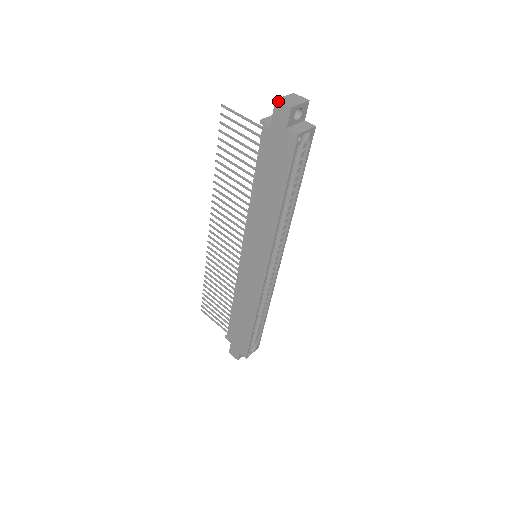
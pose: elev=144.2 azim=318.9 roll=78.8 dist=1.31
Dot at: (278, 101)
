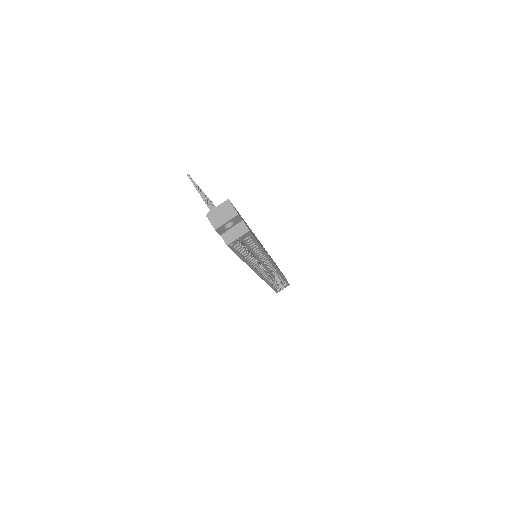
Dot at: occluded
